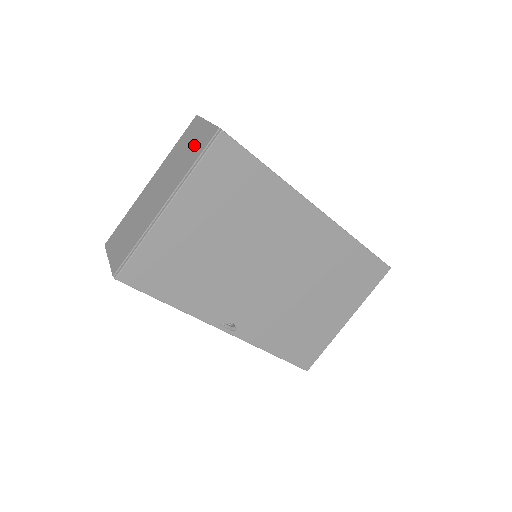
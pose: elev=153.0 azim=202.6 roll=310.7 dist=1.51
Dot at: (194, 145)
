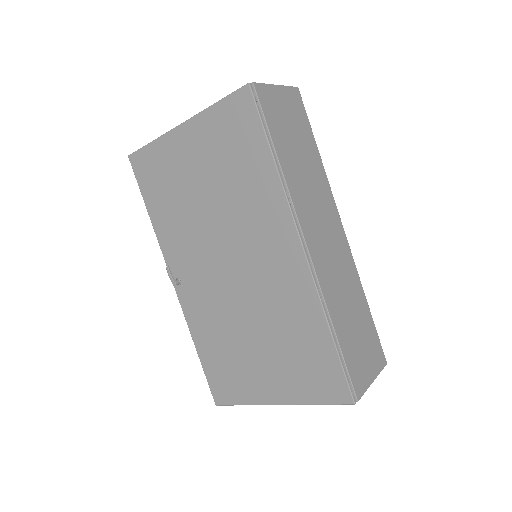
Dot at: occluded
